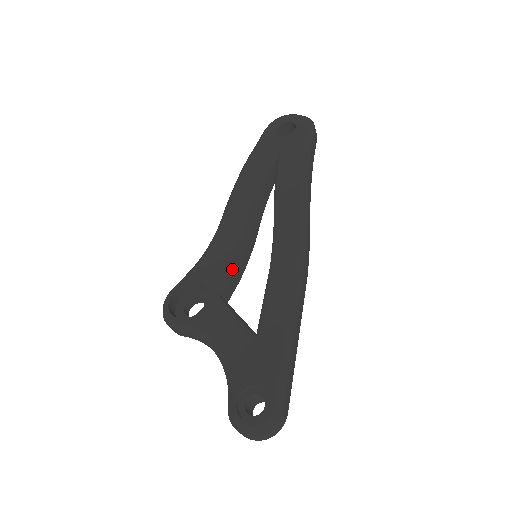
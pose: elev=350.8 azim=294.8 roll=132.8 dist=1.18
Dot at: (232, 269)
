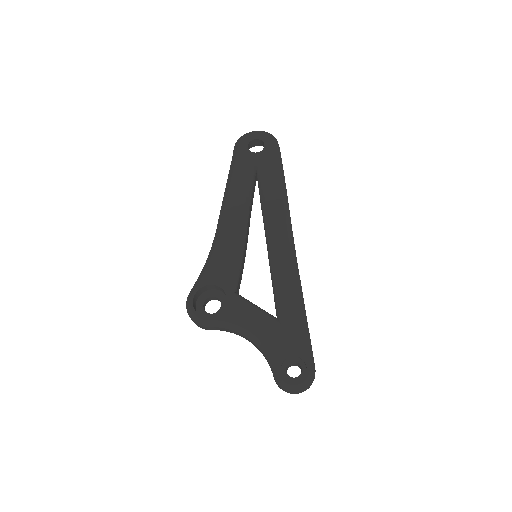
Dot at: (239, 269)
